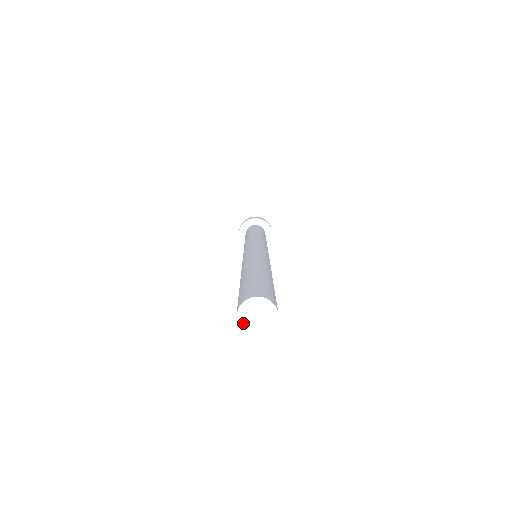
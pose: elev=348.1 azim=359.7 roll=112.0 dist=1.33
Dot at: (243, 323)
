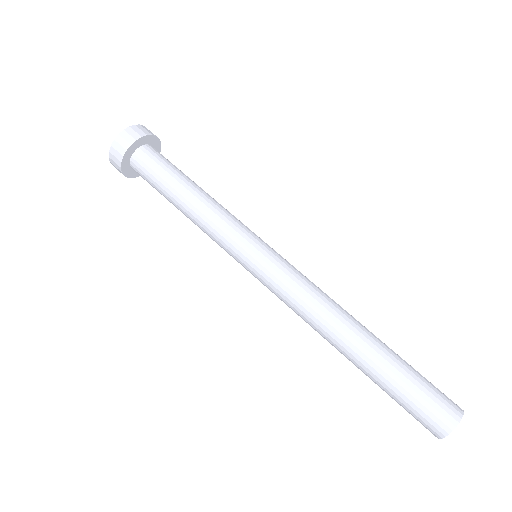
Dot at: occluded
